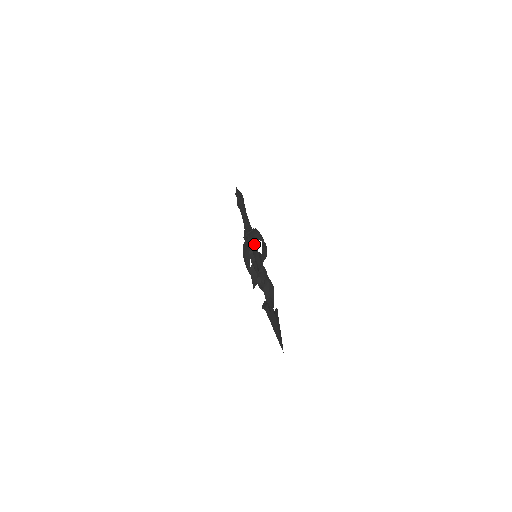
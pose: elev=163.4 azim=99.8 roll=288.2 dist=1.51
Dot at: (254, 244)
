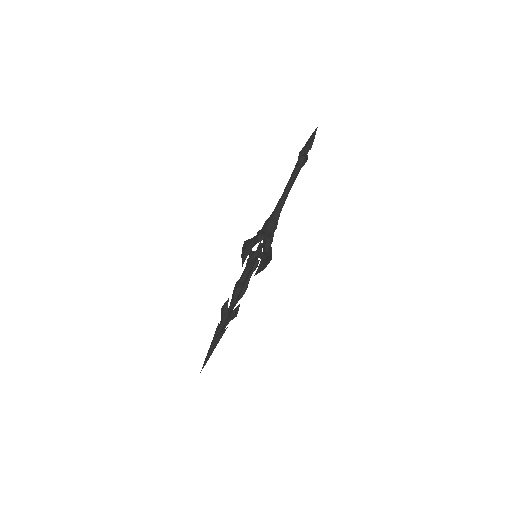
Dot at: (260, 243)
